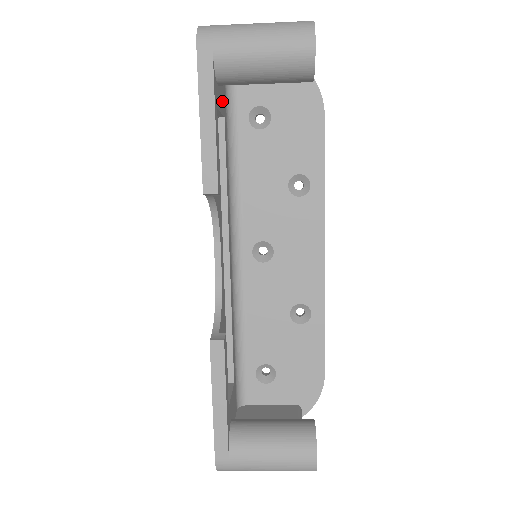
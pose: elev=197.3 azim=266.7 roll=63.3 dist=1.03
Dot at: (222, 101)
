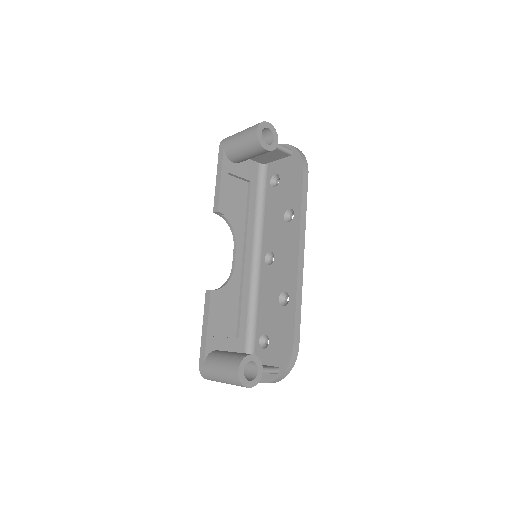
Dot at: (246, 172)
